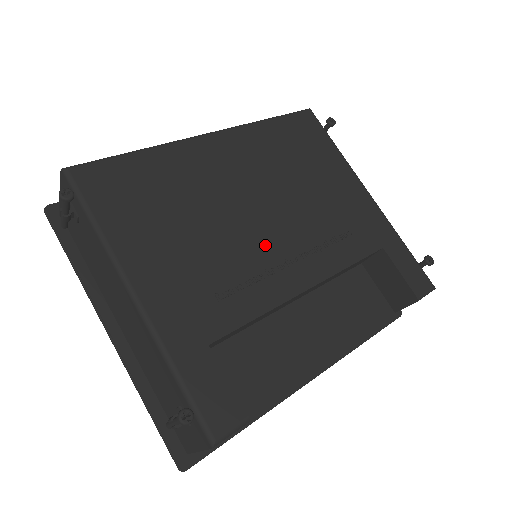
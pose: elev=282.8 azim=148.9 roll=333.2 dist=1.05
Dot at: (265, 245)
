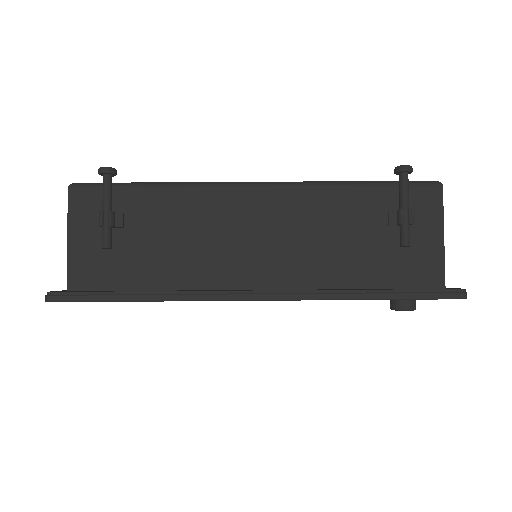
Dot at: occluded
